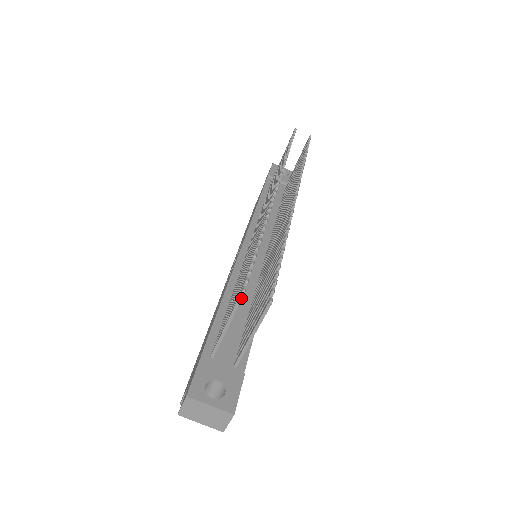
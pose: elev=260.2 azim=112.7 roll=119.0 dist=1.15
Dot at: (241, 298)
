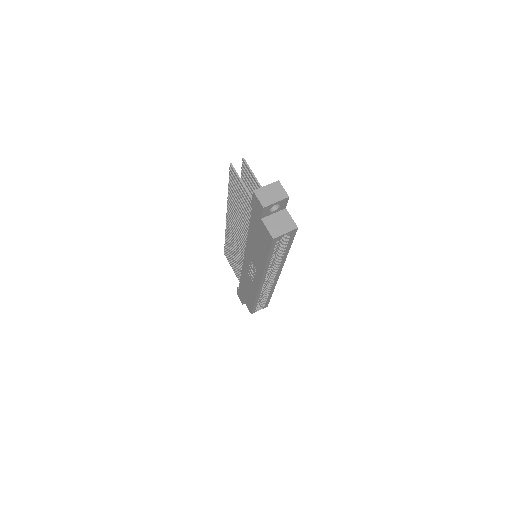
Dot at: (233, 167)
